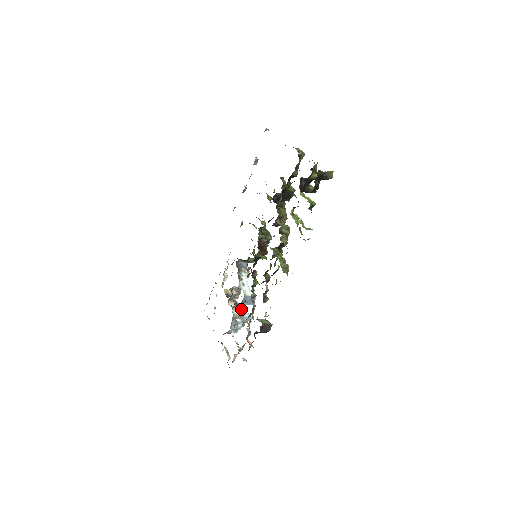
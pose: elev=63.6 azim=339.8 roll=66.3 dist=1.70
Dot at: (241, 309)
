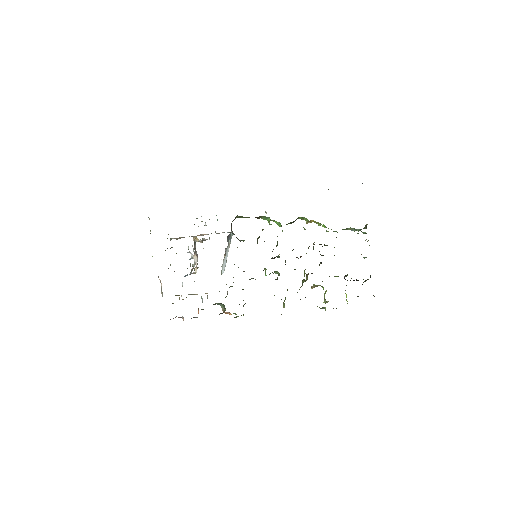
Dot at: occluded
